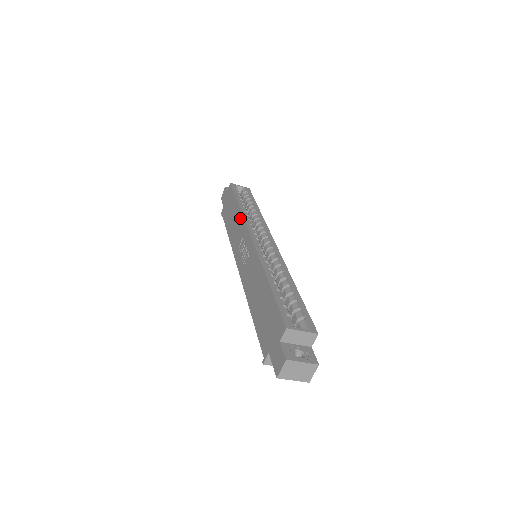
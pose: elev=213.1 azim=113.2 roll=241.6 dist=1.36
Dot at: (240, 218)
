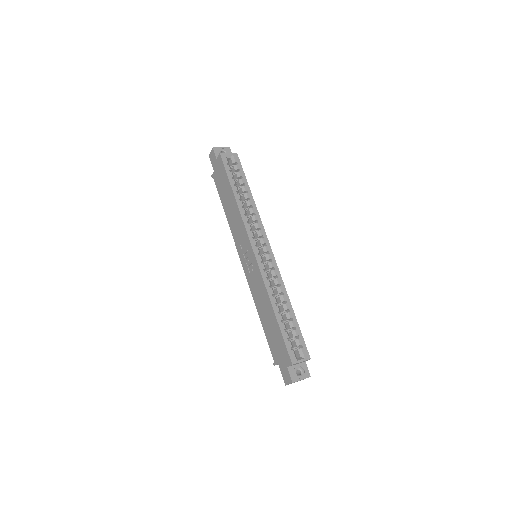
Dot at: (239, 217)
